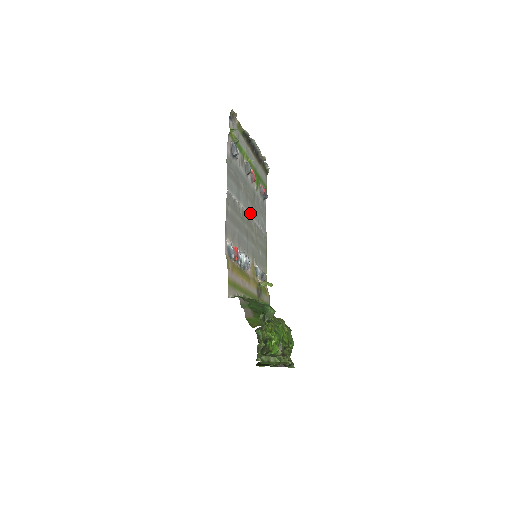
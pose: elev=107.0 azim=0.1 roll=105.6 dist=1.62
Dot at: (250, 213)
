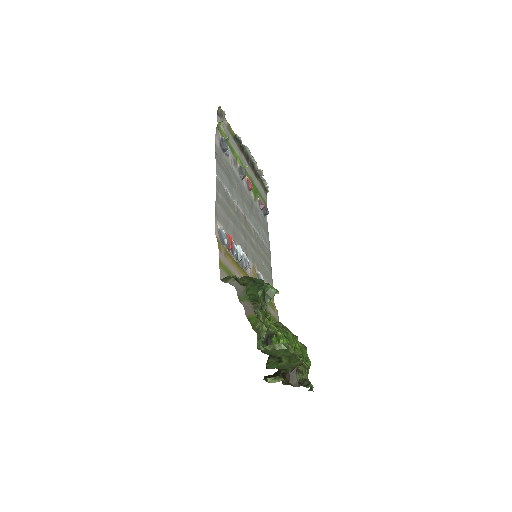
Dot at: (248, 217)
